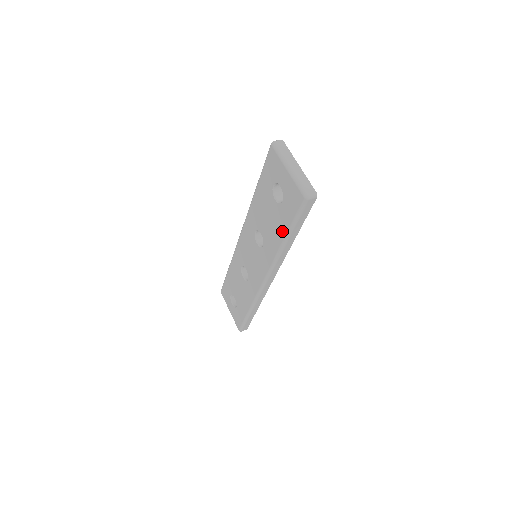
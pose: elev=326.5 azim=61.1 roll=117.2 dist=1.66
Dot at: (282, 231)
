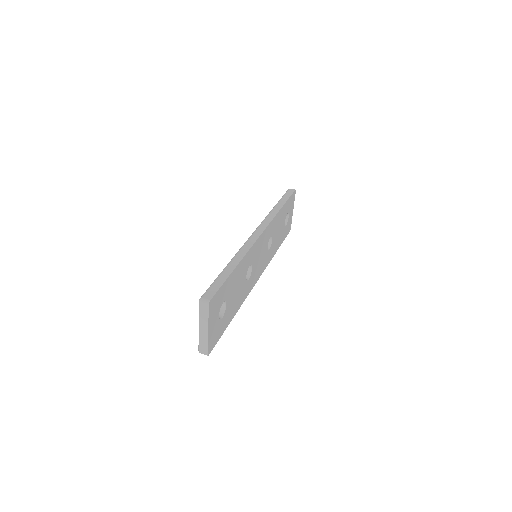
Dot at: occluded
